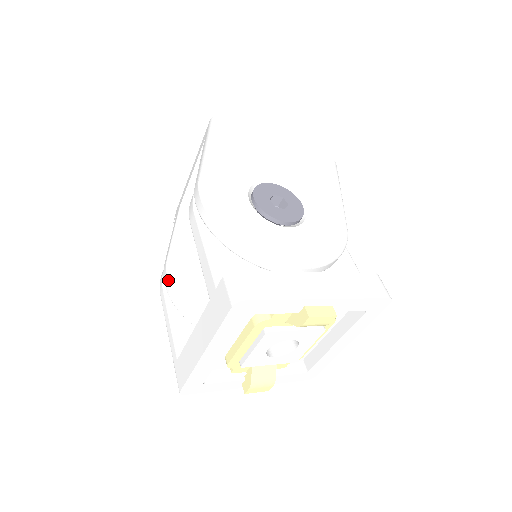
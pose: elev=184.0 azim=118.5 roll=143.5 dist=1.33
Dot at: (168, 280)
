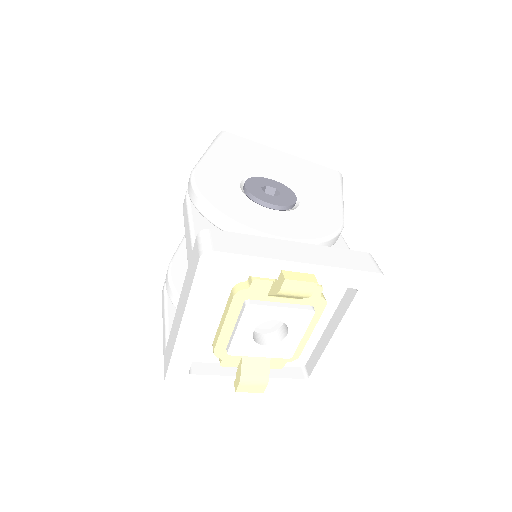
Dot at: (168, 278)
